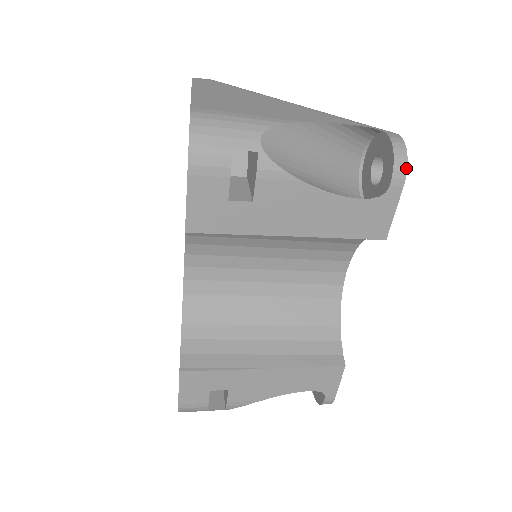
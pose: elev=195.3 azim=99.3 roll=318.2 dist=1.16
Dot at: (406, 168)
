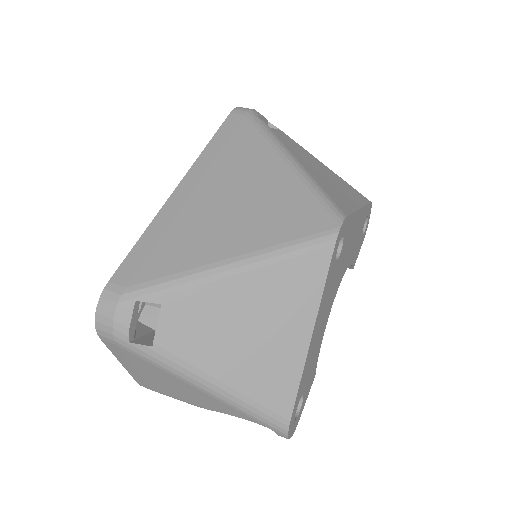
Dot at: (295, 429)
